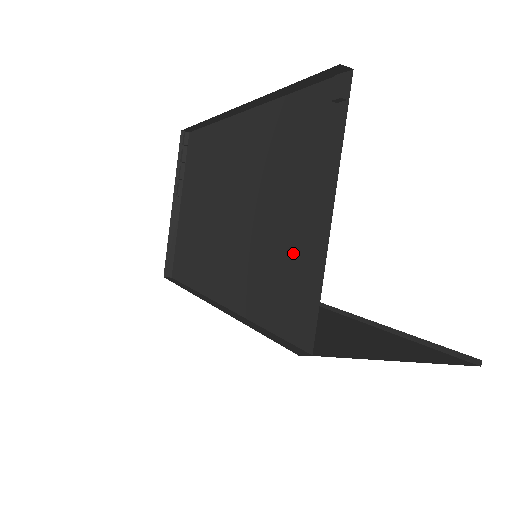
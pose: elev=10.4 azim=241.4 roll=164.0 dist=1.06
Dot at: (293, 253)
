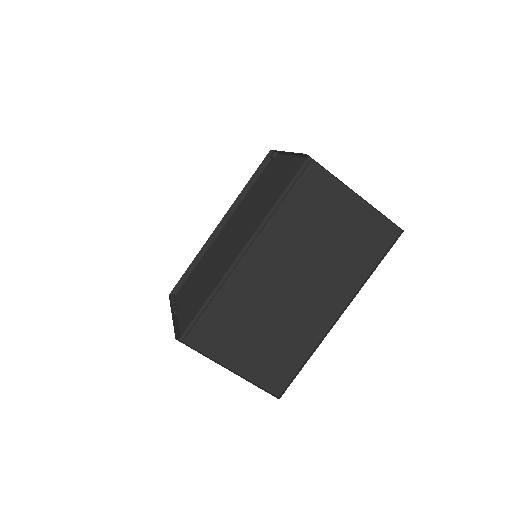
Dot at: (282, 178)
